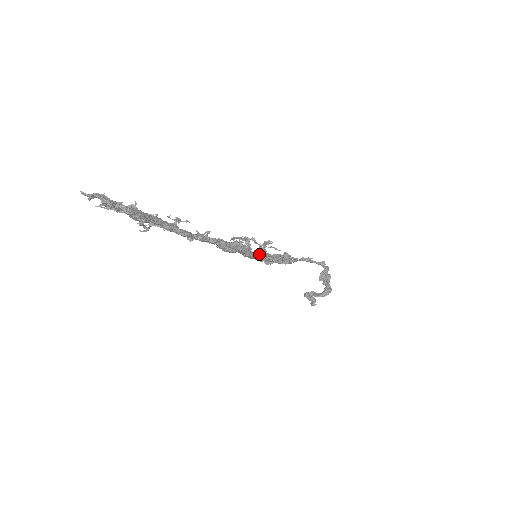
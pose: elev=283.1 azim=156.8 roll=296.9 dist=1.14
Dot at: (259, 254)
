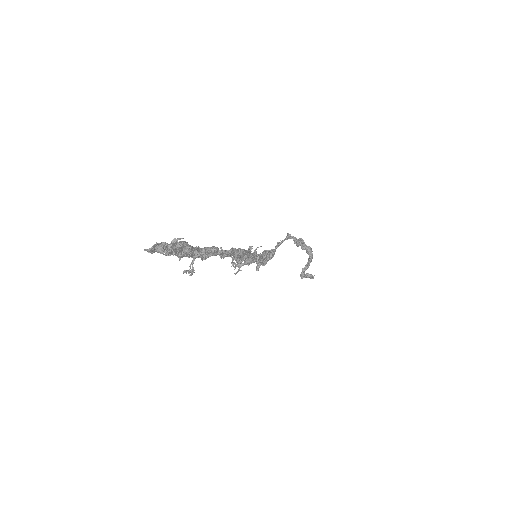
Dot at: occluded
